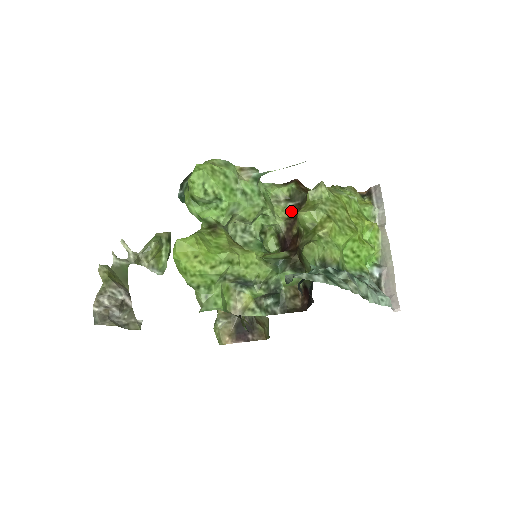
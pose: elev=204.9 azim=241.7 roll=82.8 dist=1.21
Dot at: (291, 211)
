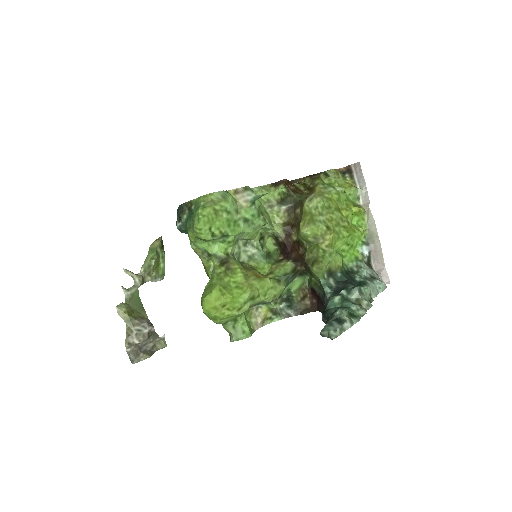
Dot at: (286, 216)
